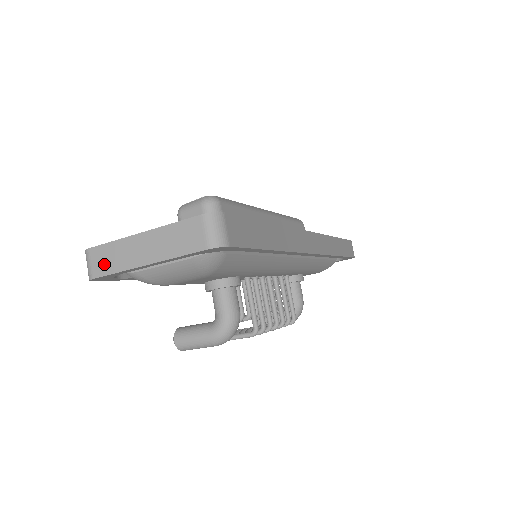
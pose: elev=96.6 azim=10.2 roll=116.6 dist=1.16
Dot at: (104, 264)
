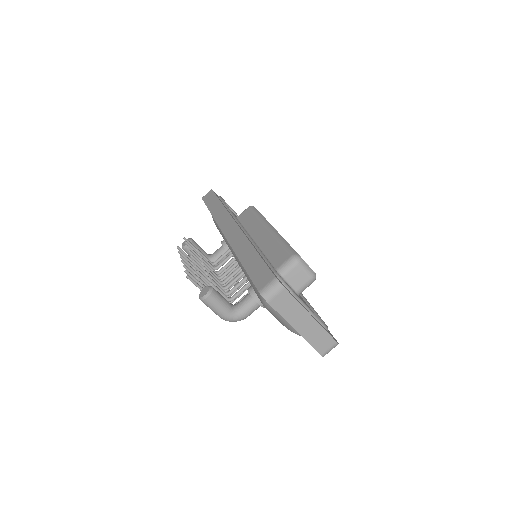
Dot at: (282, 305)
